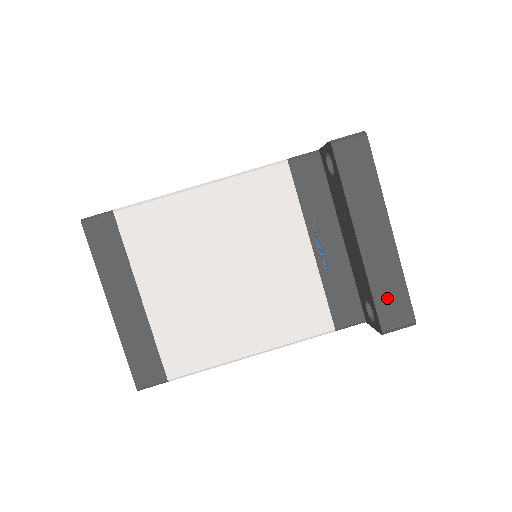
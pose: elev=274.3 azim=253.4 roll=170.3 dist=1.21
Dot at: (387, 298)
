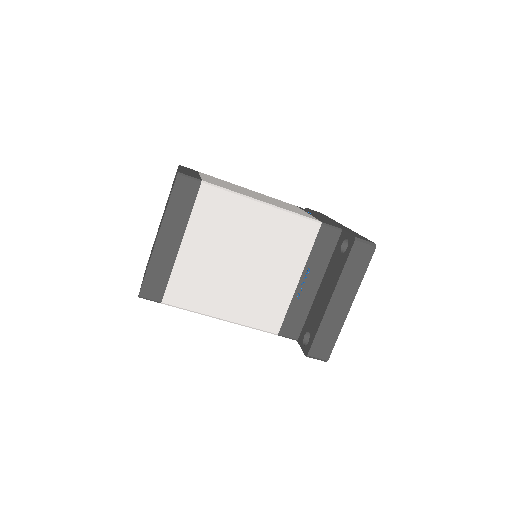
Dot at: (323, 339)
